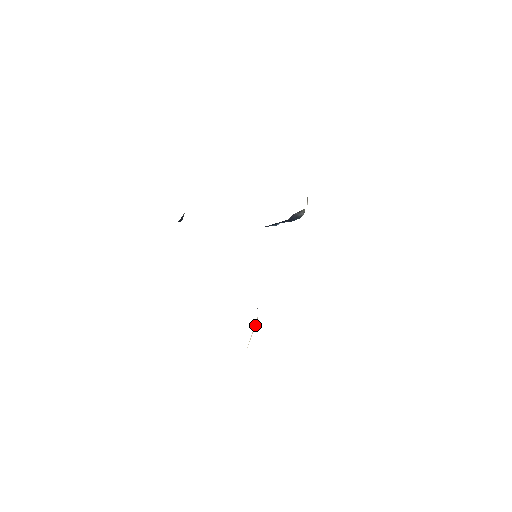
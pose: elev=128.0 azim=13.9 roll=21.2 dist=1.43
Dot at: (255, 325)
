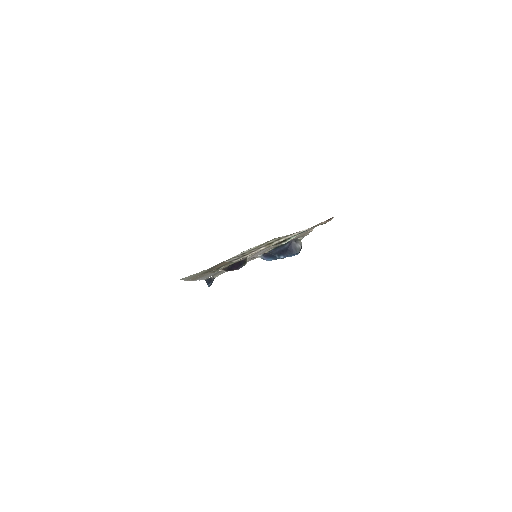
Dot at: (240, 260)
